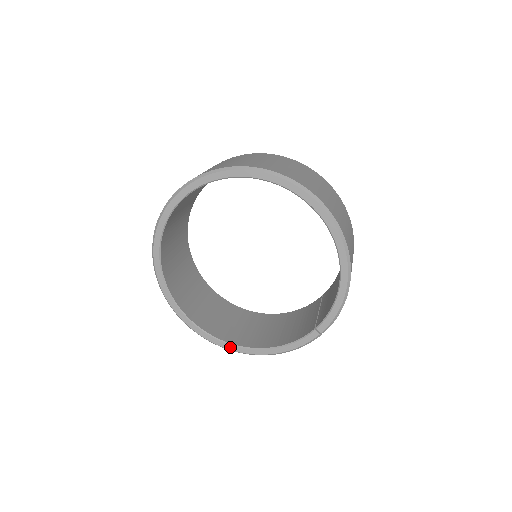
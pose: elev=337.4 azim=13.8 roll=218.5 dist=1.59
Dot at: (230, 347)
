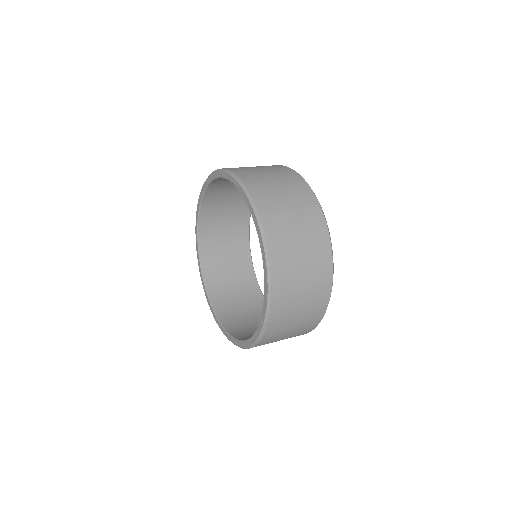
Dot at: (230, 338)
